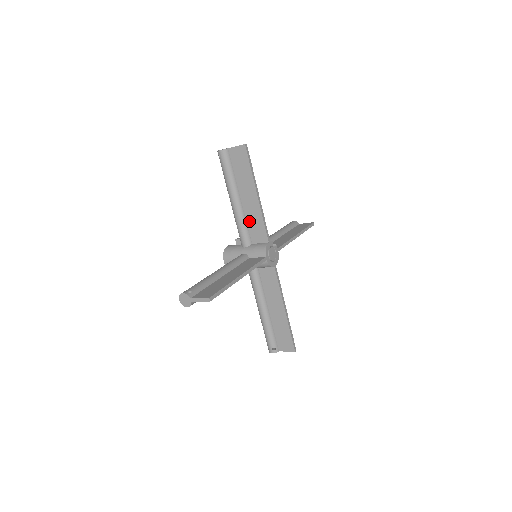
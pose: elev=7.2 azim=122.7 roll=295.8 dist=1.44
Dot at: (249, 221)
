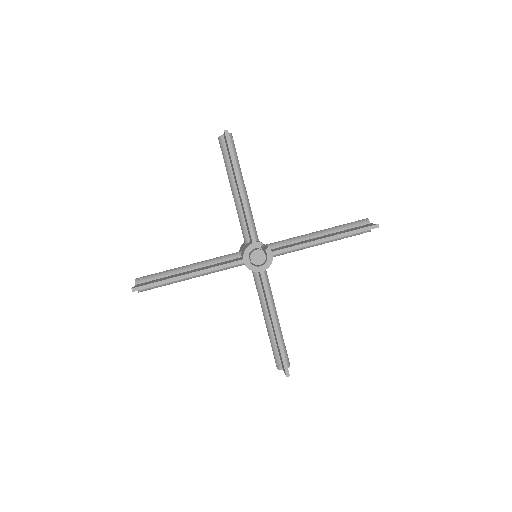
Dot at: (244, 216)
